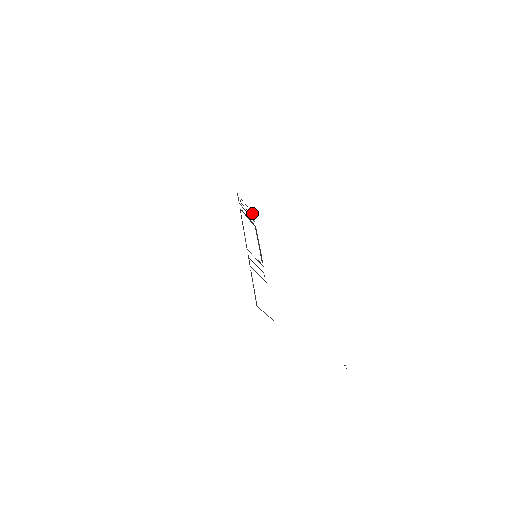
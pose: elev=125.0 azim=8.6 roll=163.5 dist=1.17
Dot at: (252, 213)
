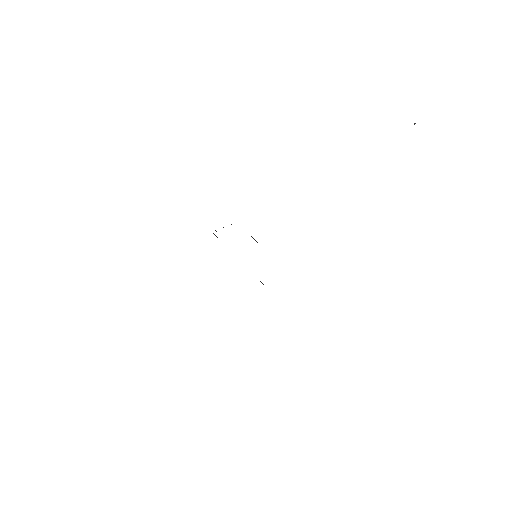
Dot at: occluded
